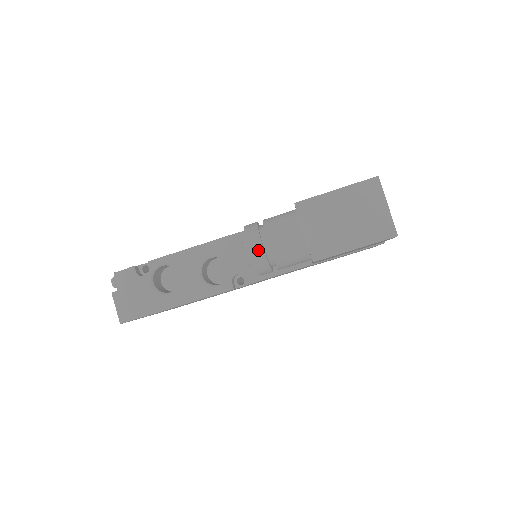
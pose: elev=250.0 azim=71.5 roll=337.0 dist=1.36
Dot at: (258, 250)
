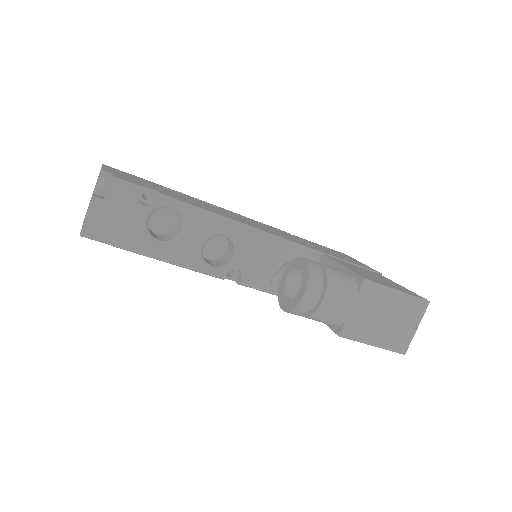
Dot at: (311, 299)
